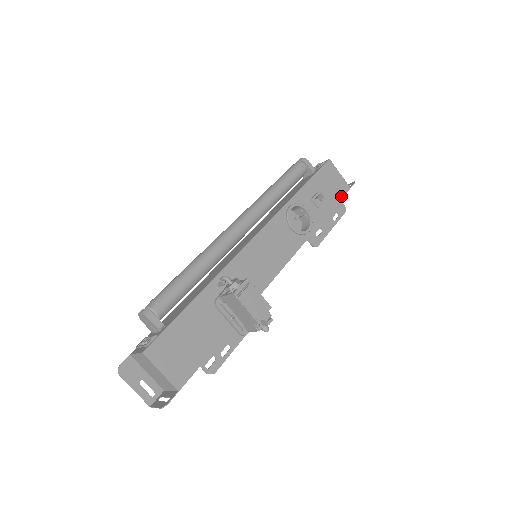
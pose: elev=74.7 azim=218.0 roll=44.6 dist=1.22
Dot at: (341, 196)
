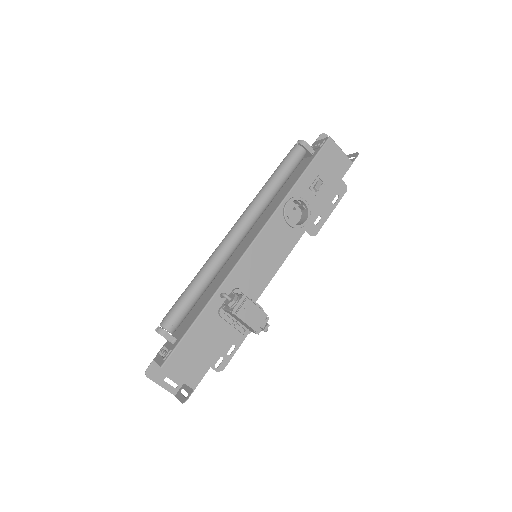
Dot at: (342, 175)
